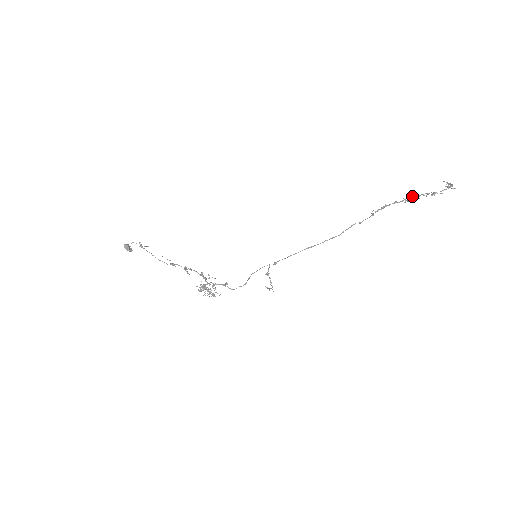
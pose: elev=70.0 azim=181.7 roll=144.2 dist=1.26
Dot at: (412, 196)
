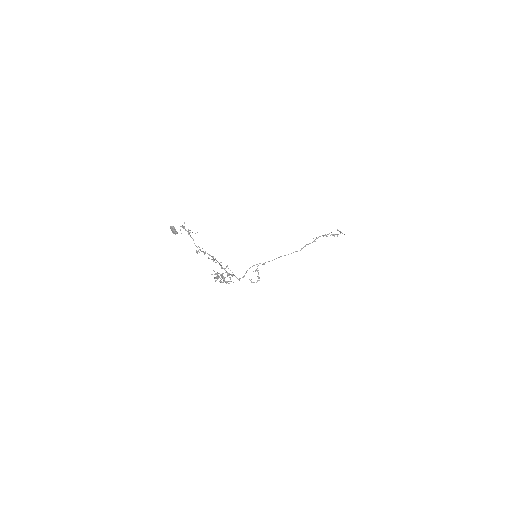
Dot at: occluded
